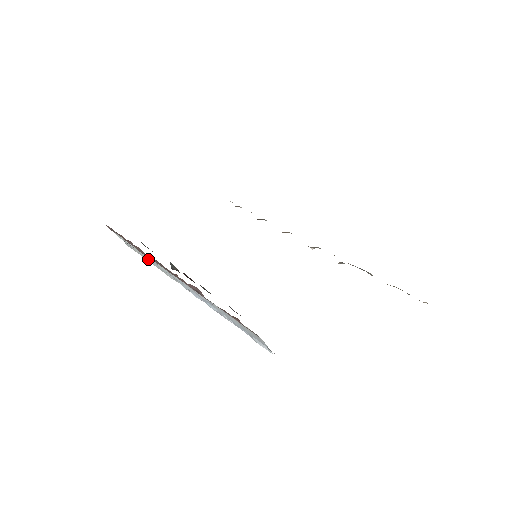
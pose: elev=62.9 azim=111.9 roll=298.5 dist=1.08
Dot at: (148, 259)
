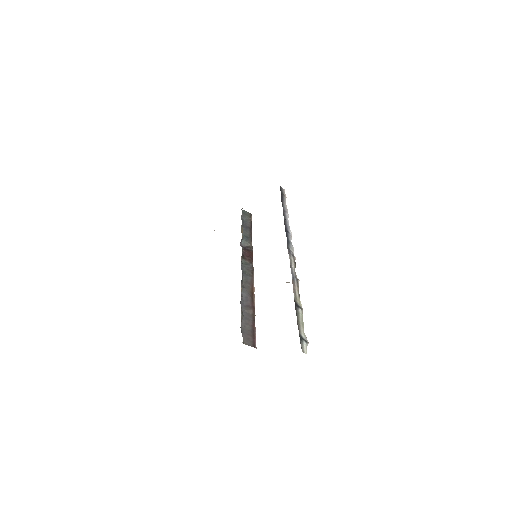
Dot at: occluded
